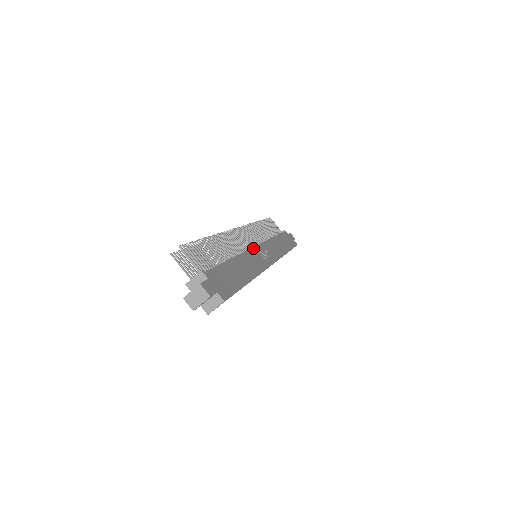
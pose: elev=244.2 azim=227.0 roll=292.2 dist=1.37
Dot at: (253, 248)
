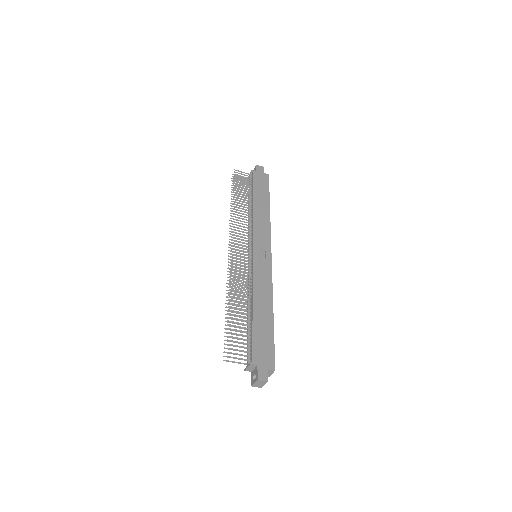
Dot at: (253, 262)
